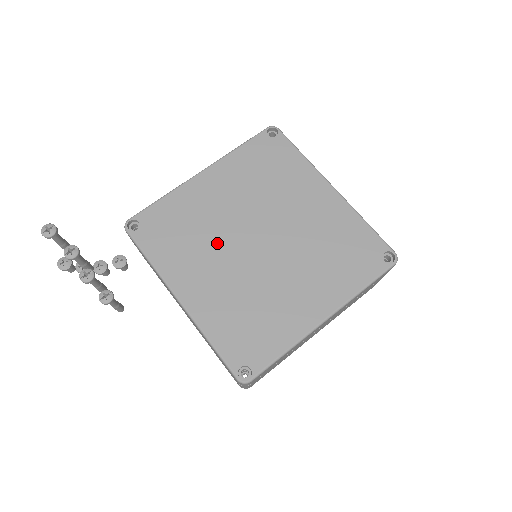
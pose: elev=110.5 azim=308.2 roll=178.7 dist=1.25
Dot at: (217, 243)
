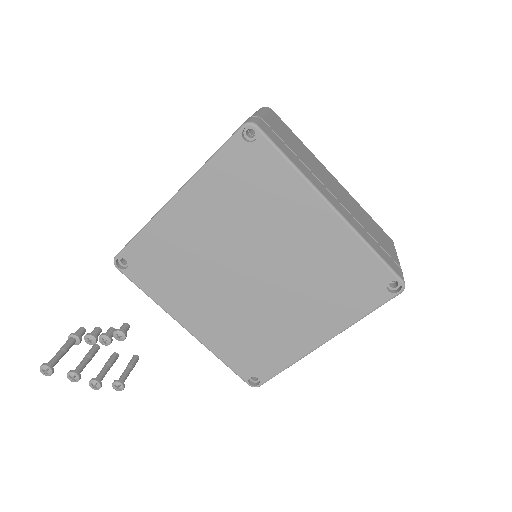
Dot at: (208, 278)
